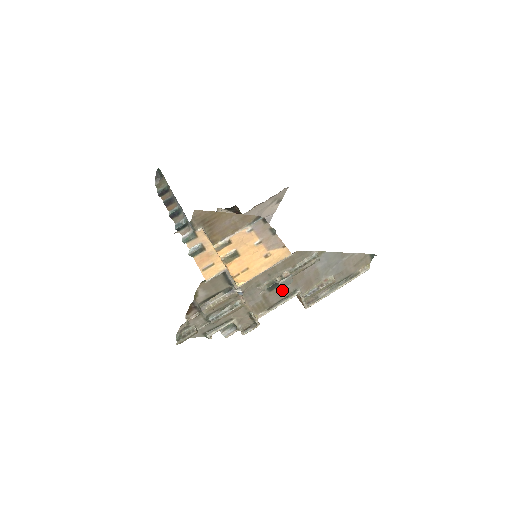
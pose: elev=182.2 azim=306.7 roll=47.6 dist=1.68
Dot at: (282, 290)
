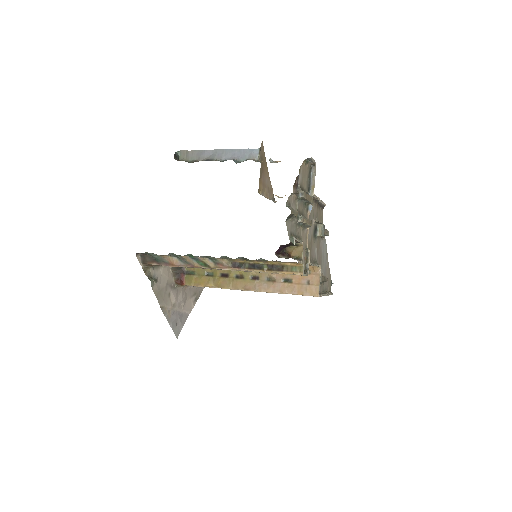
Dot at: (314, 248)
